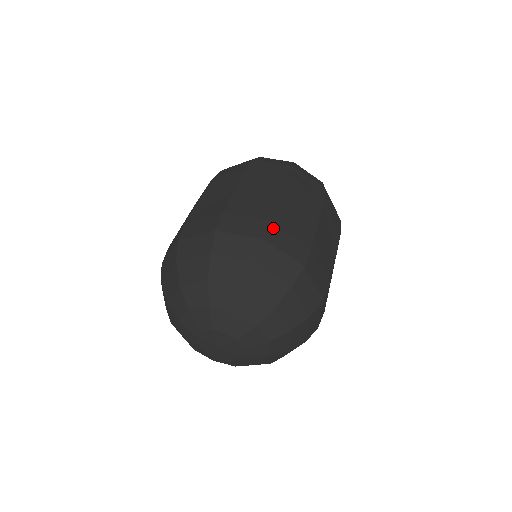
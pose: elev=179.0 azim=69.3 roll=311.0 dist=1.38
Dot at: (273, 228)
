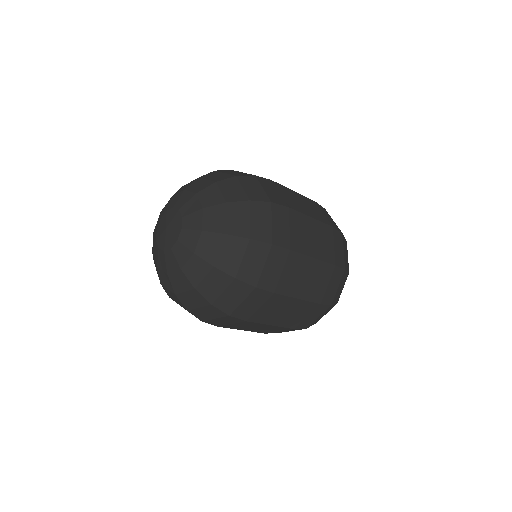
Dot at: (269, 181)
